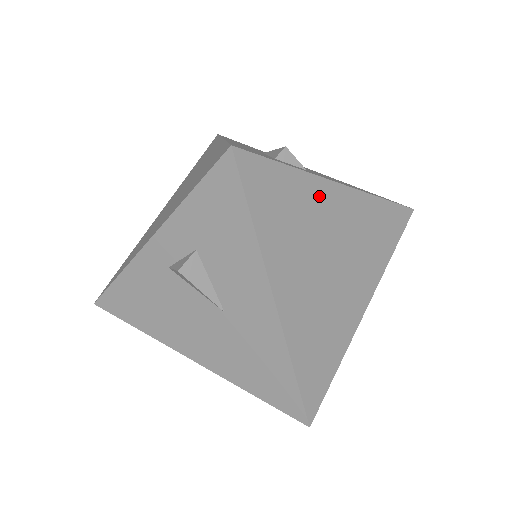
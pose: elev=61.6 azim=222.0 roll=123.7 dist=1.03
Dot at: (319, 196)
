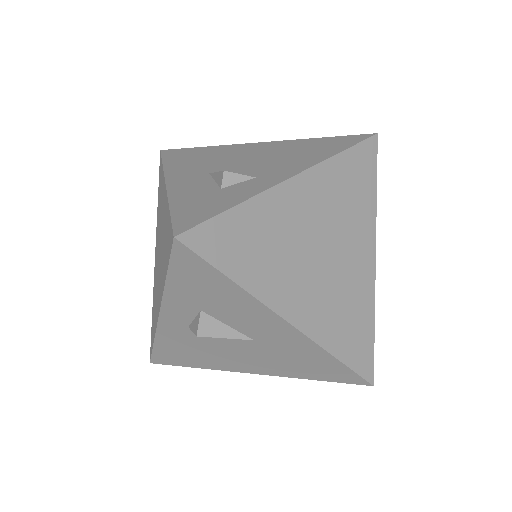
Dot at: (278, 206)
